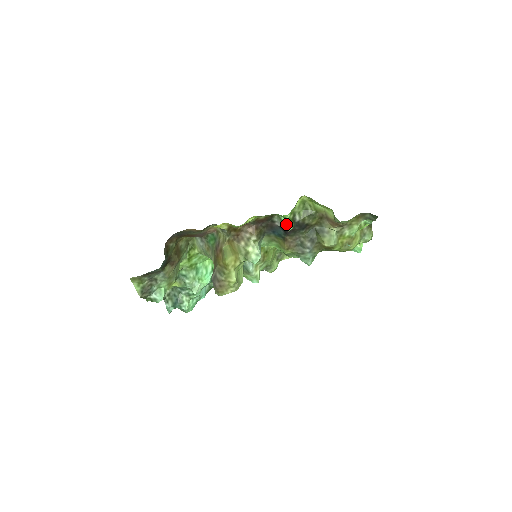
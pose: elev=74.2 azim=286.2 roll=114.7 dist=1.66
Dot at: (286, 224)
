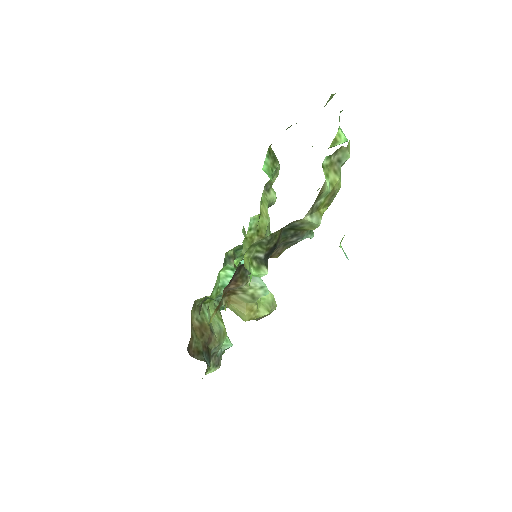
Dot at: (259, 277)
